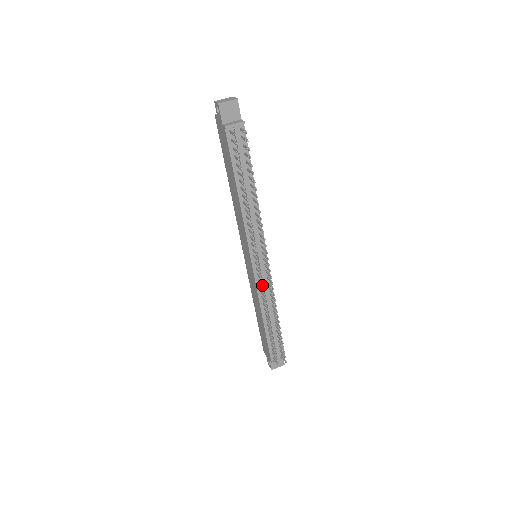
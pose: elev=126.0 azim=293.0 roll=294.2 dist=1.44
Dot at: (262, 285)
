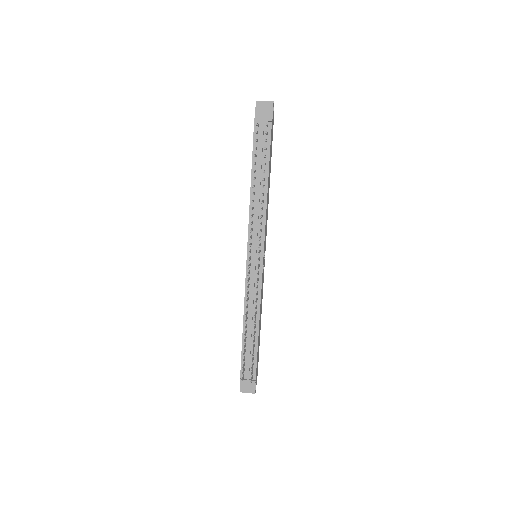
Dot at: (248, 281)
